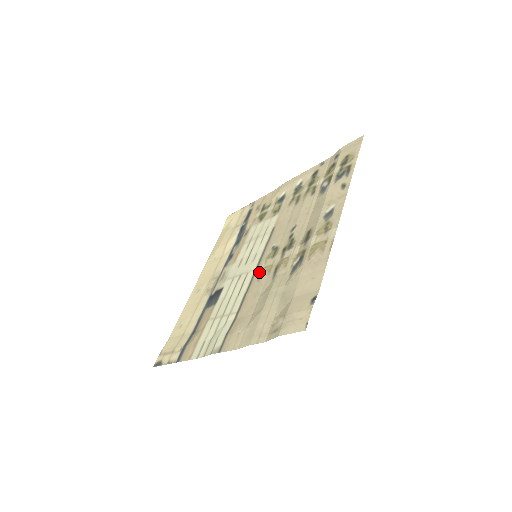
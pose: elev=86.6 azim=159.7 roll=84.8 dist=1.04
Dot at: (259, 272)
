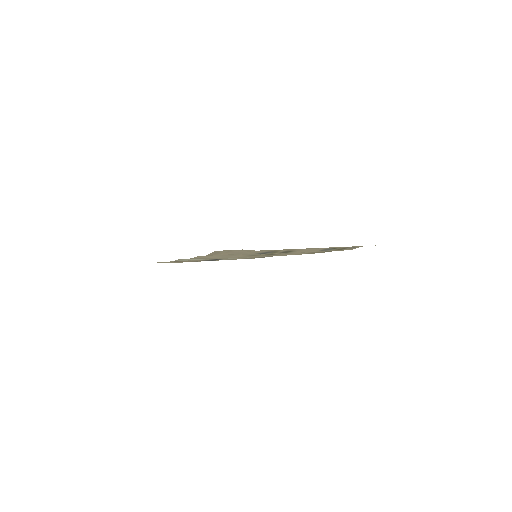
Dot at: occluded
